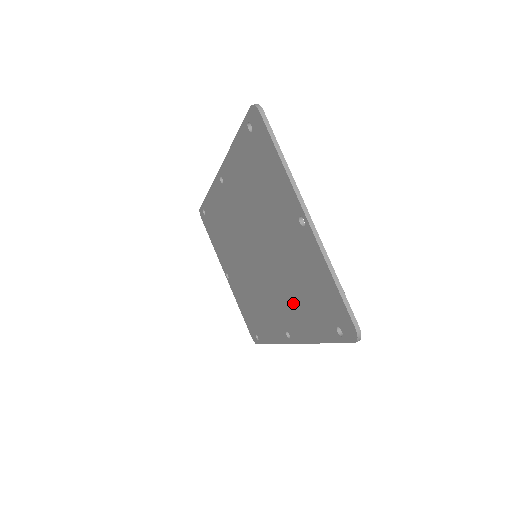
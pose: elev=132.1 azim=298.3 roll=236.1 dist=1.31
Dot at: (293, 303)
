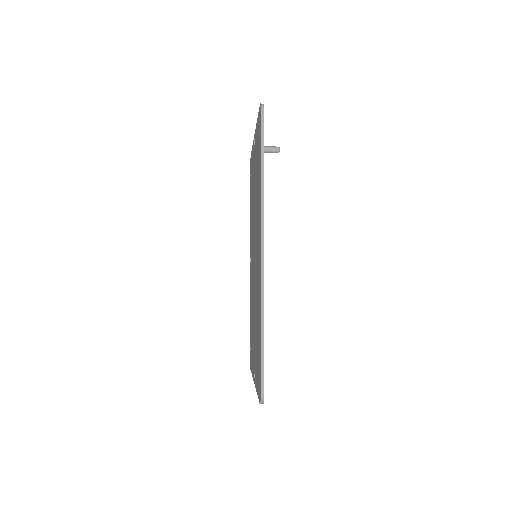
Dot at: occluded
